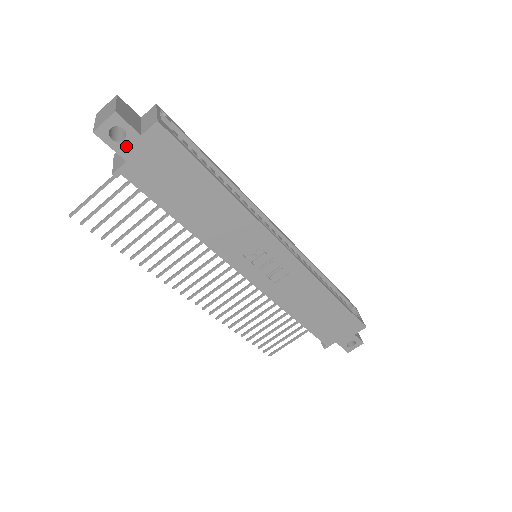
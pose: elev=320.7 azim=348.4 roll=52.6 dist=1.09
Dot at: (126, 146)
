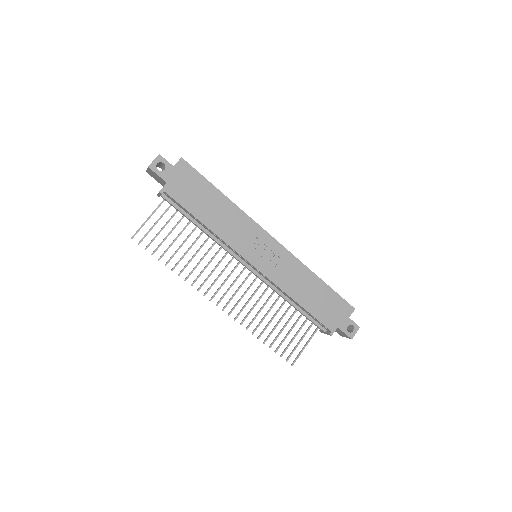
Dot at: (166, 173)
